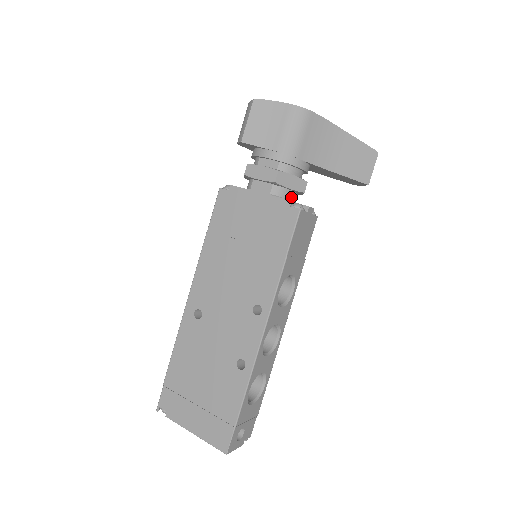
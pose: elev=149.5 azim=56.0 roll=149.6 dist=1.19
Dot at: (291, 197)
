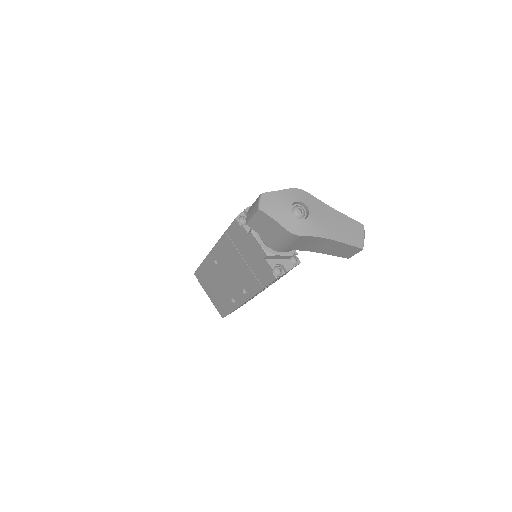
Dot at: occluded
